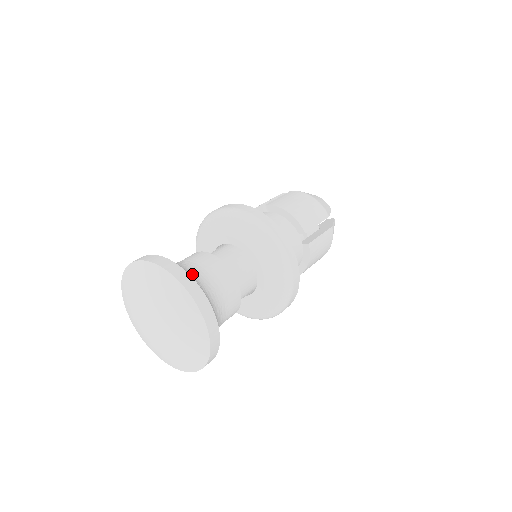
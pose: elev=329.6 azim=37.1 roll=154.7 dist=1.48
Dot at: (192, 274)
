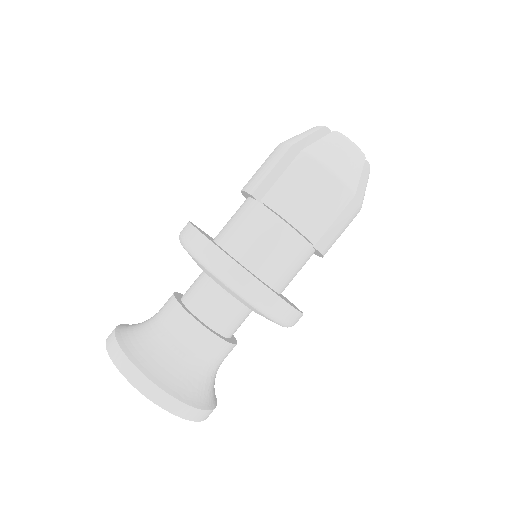
Dot at: (172, 370)
